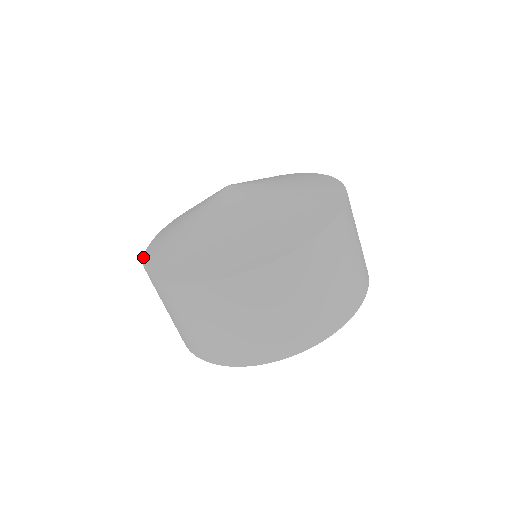
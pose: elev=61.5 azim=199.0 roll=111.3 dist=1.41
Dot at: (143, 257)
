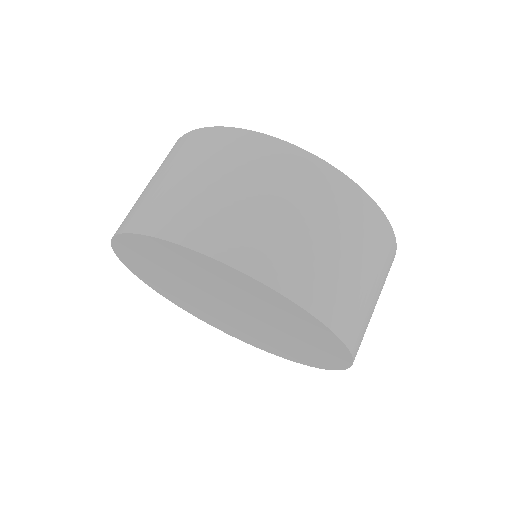
Dot at: occluded
